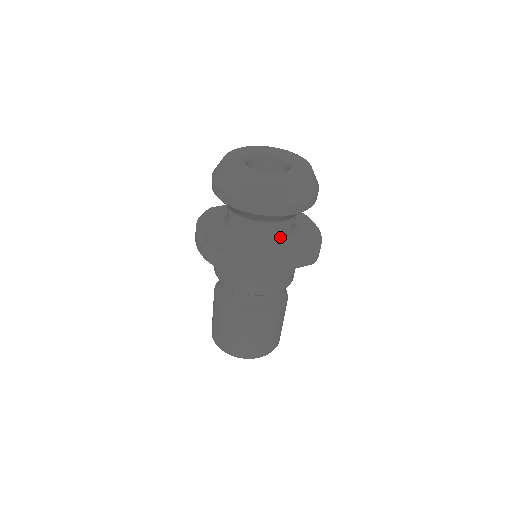
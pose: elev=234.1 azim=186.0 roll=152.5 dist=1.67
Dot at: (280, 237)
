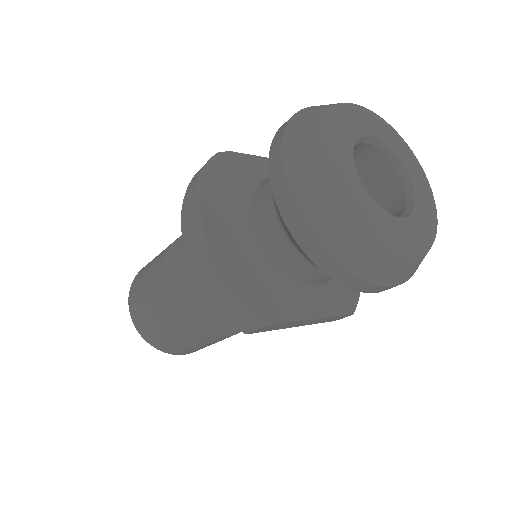
Dot at: (321, 282)
